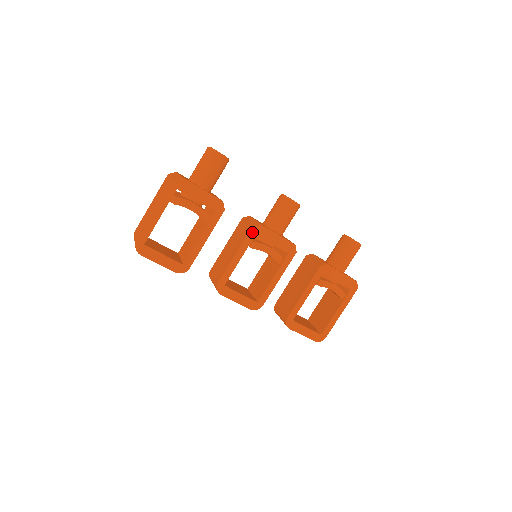
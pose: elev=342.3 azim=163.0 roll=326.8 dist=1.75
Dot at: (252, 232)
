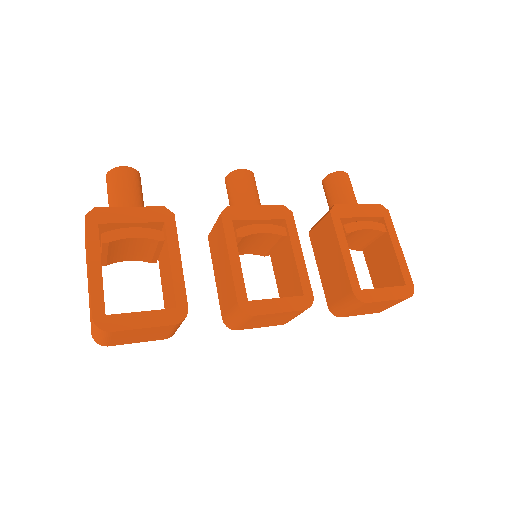
Dot at: (226, 220)
